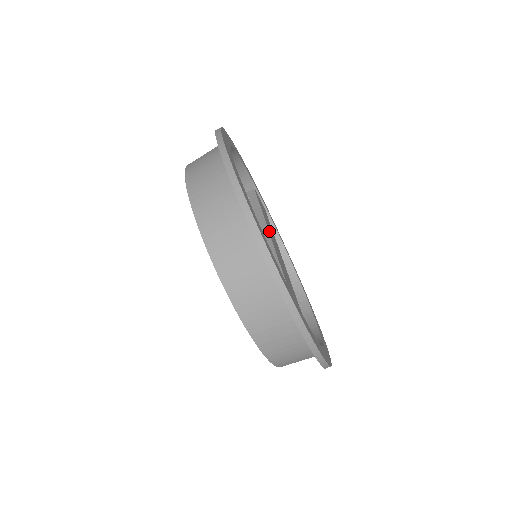
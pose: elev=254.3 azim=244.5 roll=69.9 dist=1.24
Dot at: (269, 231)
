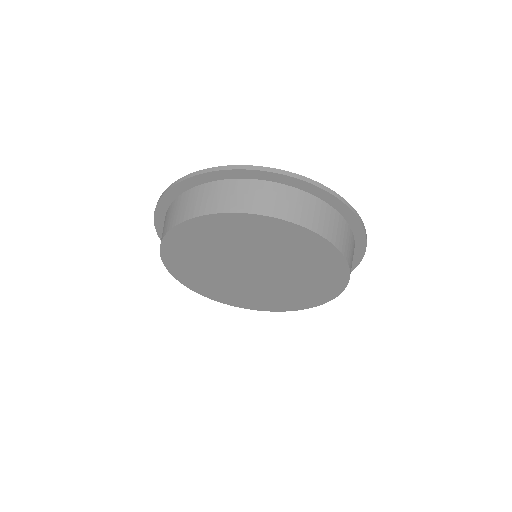
Dot at: occluded
